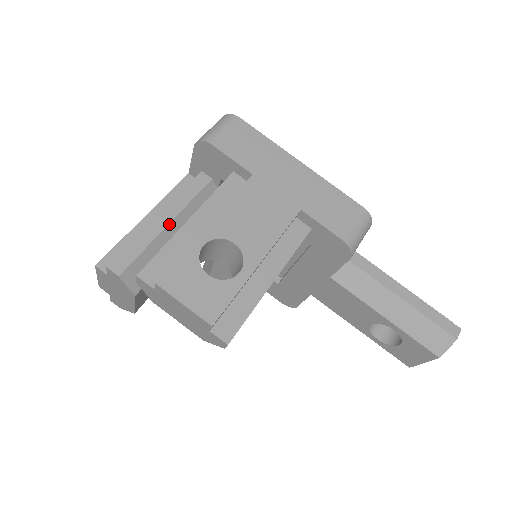
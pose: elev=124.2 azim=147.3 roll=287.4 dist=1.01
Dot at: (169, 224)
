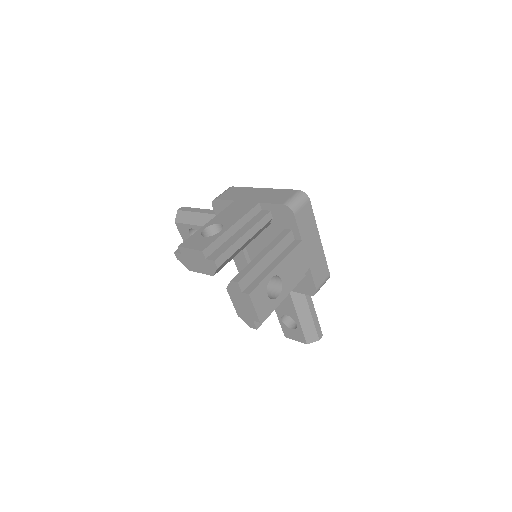
Dot at: (247, 242)
